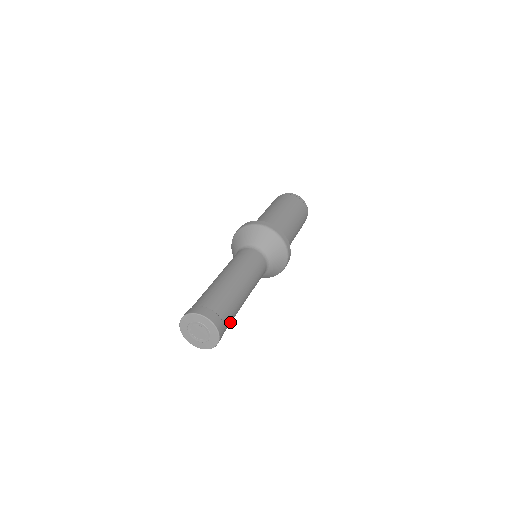
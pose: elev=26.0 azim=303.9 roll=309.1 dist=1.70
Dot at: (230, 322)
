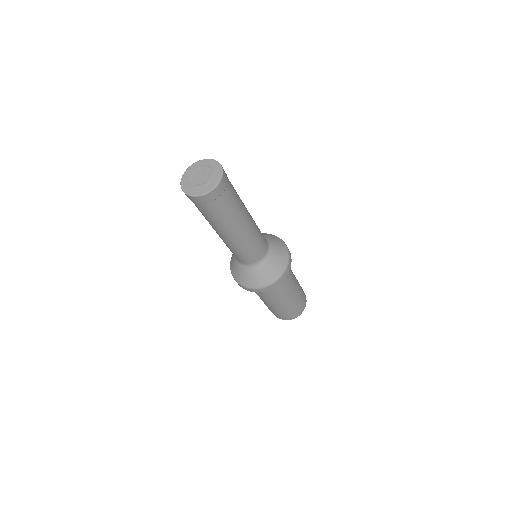
Dot at: (230, 202)
